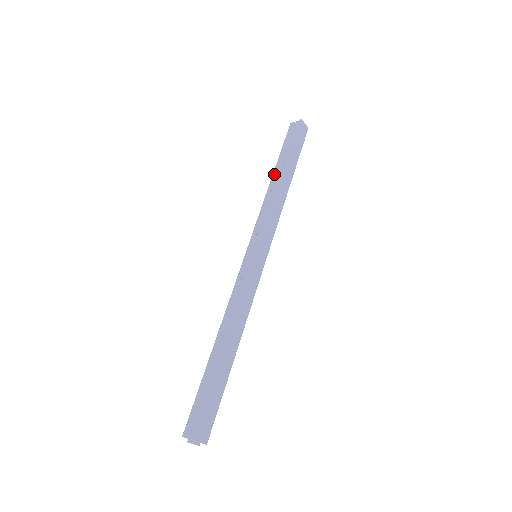
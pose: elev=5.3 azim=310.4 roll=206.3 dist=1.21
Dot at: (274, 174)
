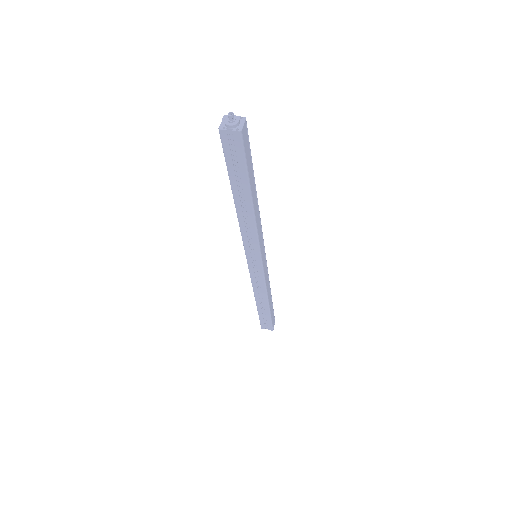
Dot at: (236, 200)
